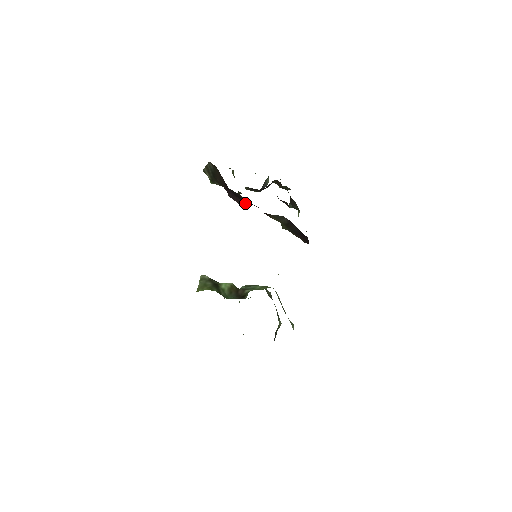
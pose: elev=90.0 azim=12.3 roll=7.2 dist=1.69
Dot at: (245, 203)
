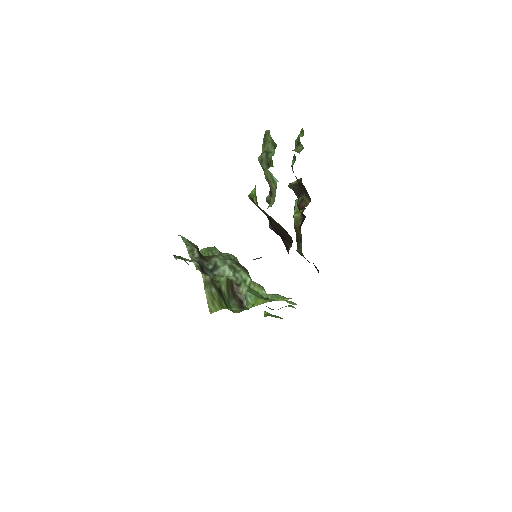
Dot at: occluded
